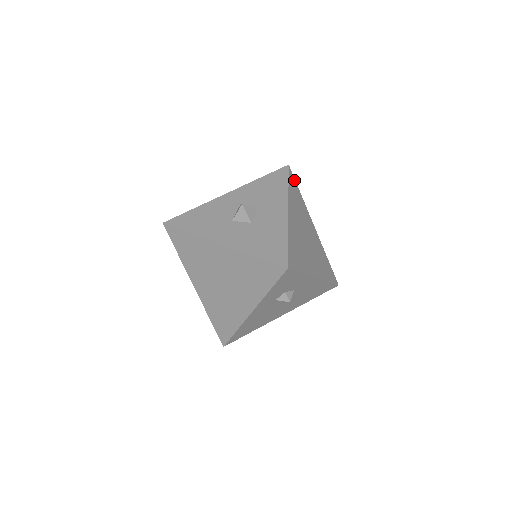
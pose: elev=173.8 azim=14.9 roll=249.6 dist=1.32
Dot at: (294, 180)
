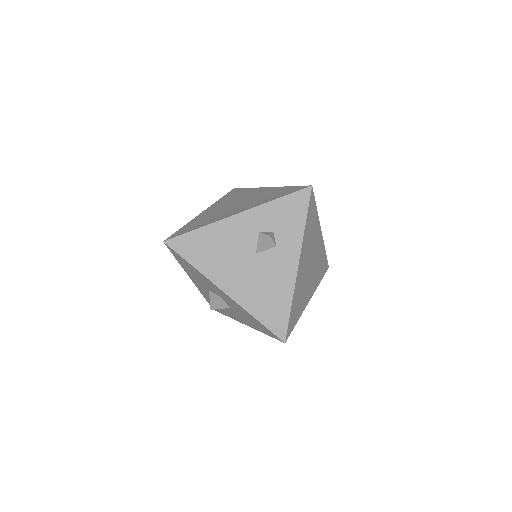
Dot at: (325, 272)
